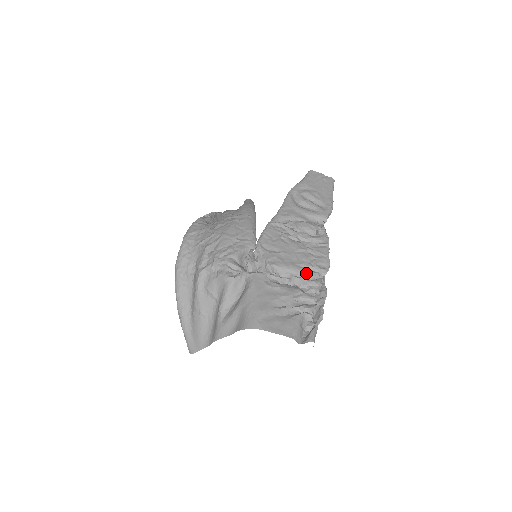
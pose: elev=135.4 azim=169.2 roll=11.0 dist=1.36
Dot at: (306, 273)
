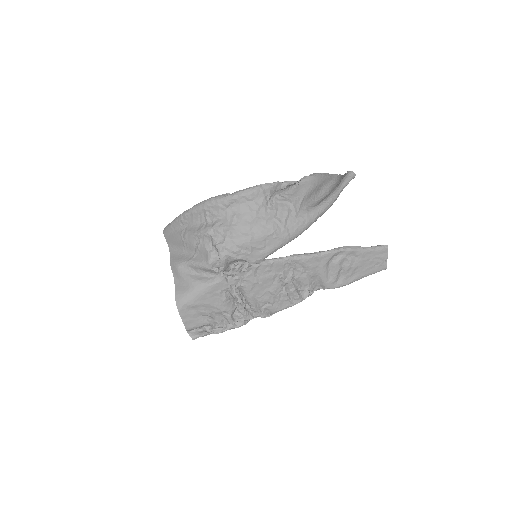
Dot at: (252, 307)
